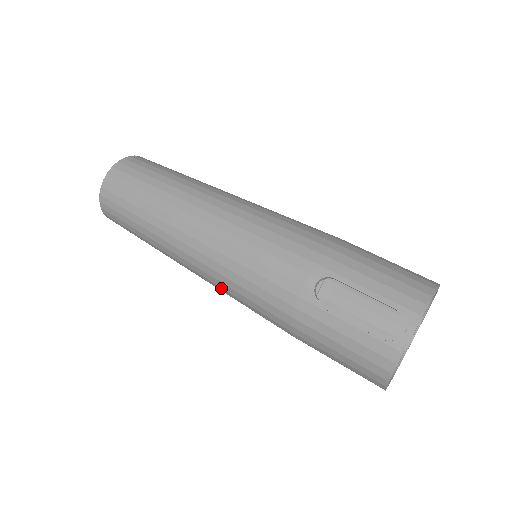
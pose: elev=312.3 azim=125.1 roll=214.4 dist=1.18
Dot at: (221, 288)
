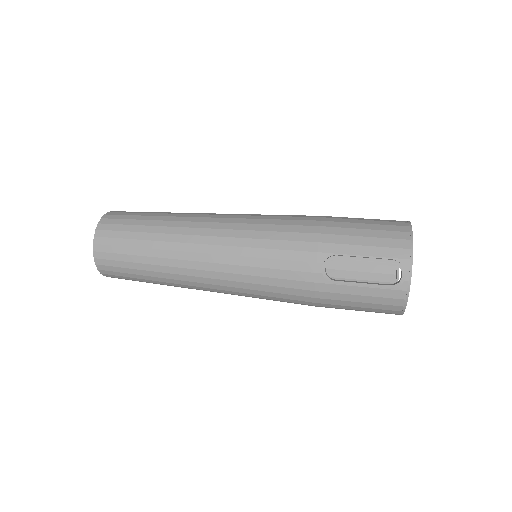
Dot at: occluded
